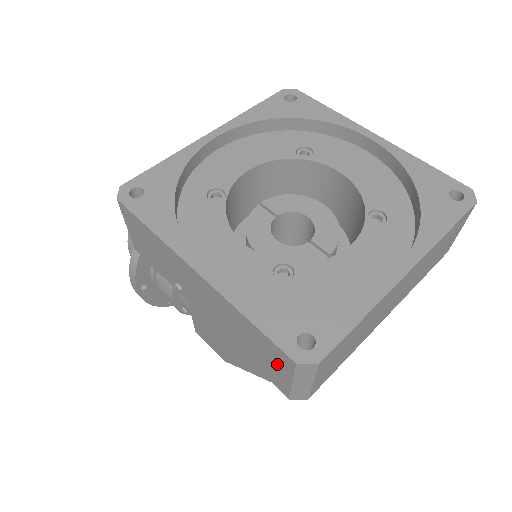
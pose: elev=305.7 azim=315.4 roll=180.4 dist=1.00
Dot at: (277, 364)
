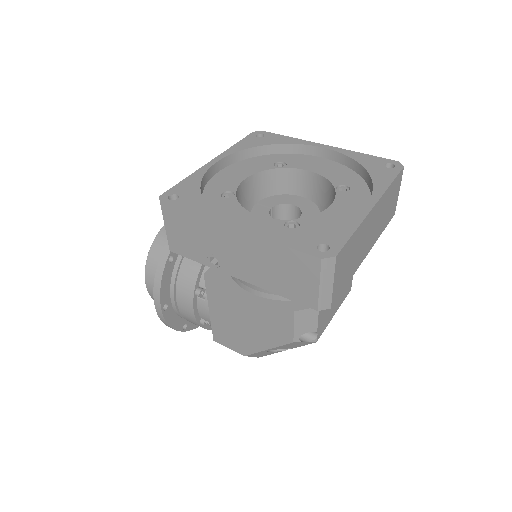
Dot at: (306, 275)
